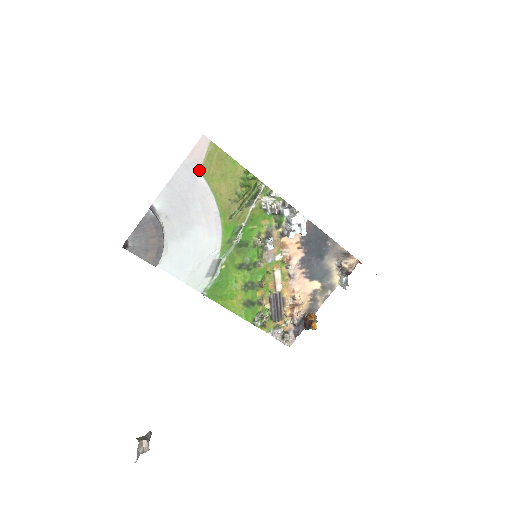
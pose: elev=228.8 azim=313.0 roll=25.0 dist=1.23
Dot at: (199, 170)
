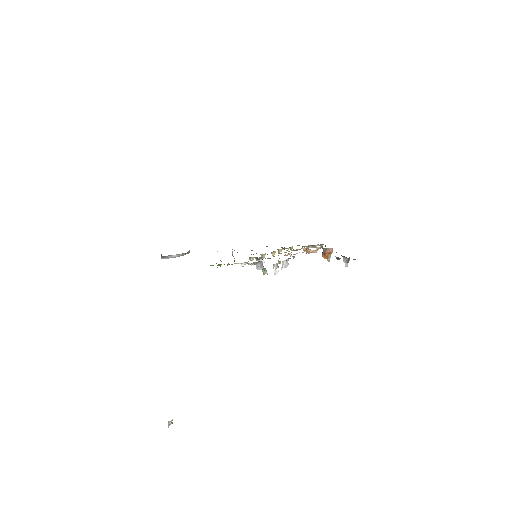
Dot at: occluded
